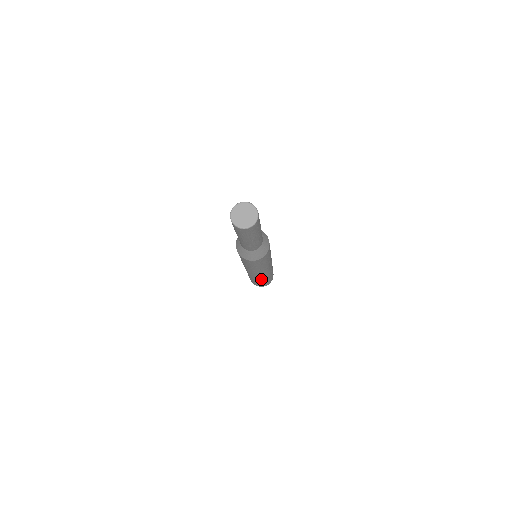
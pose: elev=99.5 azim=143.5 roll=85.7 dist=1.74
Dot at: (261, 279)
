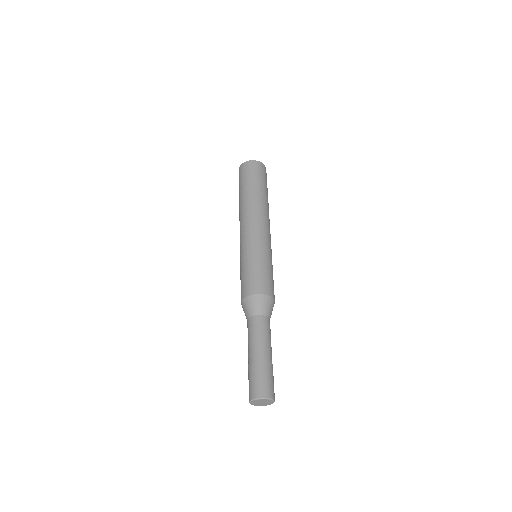
Dot at: occluded
